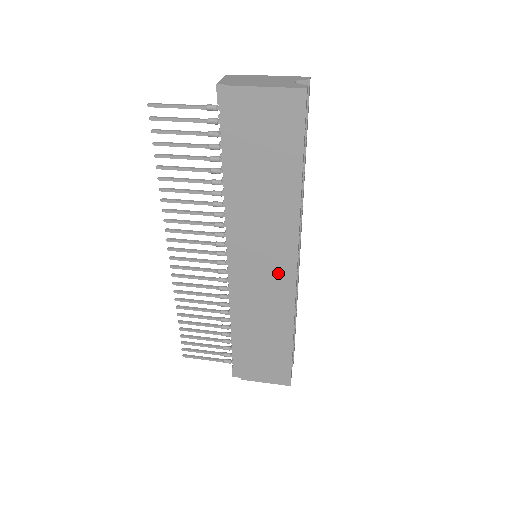
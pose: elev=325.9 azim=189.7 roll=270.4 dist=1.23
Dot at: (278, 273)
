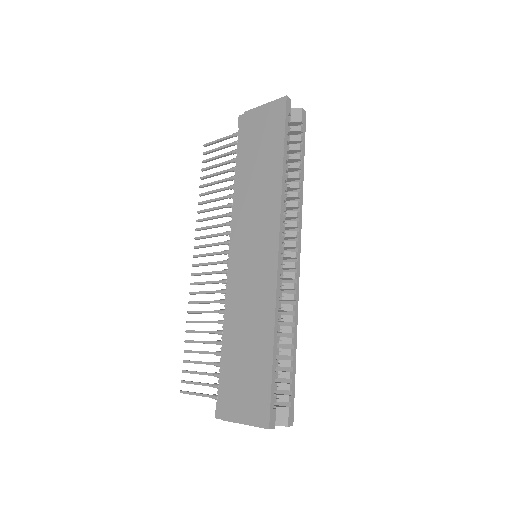
Dot at: (264, 256)
